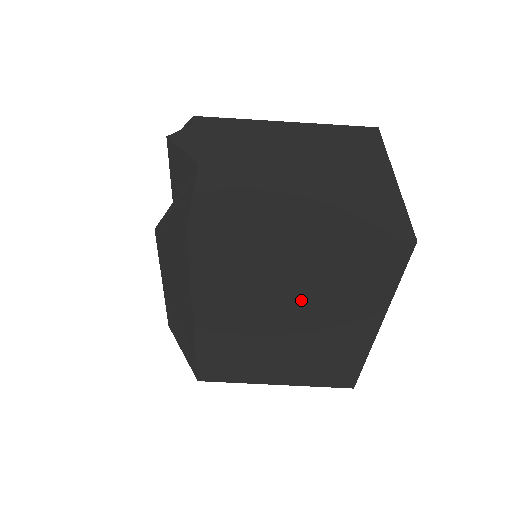
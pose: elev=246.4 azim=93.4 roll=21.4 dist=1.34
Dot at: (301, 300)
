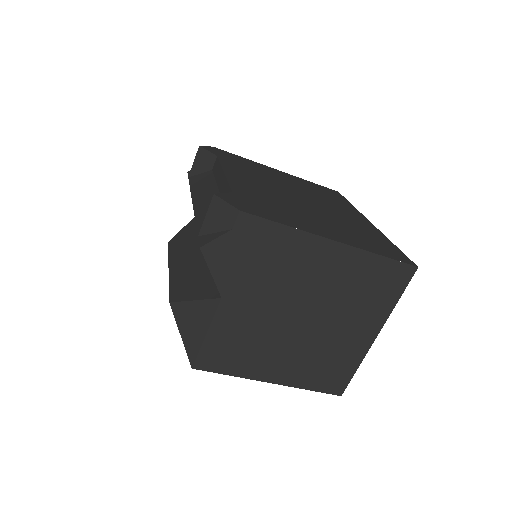
Dot at: occluded
